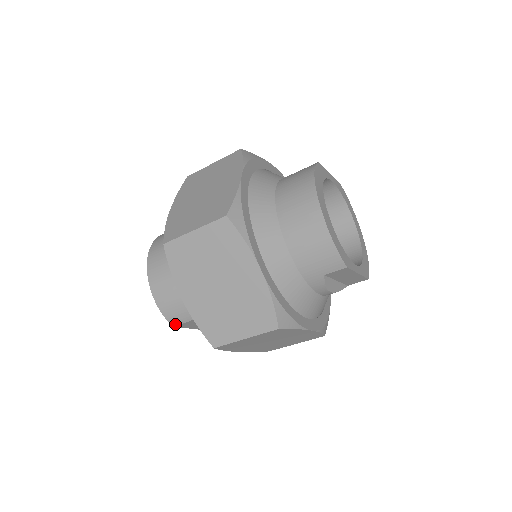
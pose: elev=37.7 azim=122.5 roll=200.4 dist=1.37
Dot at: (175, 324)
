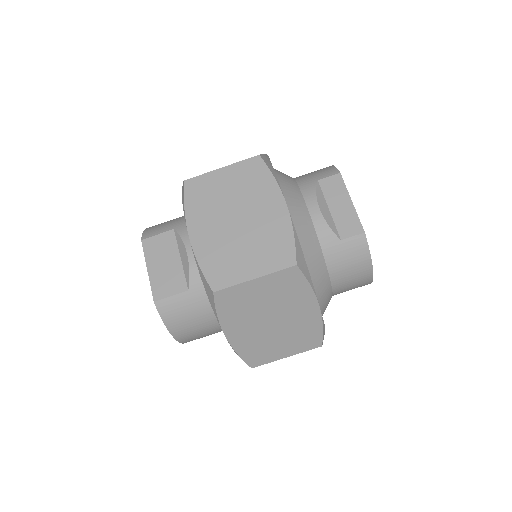
Dot at: (146, 237)
